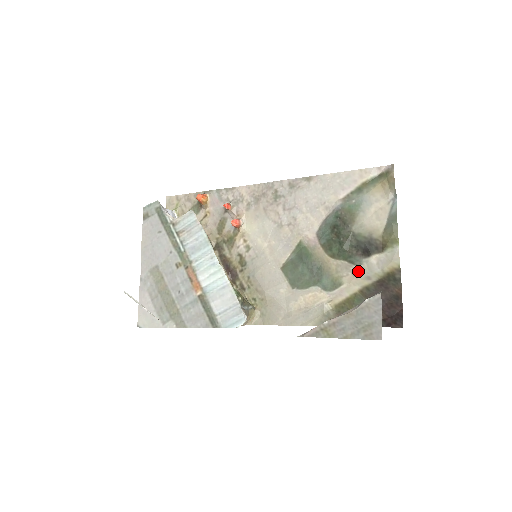
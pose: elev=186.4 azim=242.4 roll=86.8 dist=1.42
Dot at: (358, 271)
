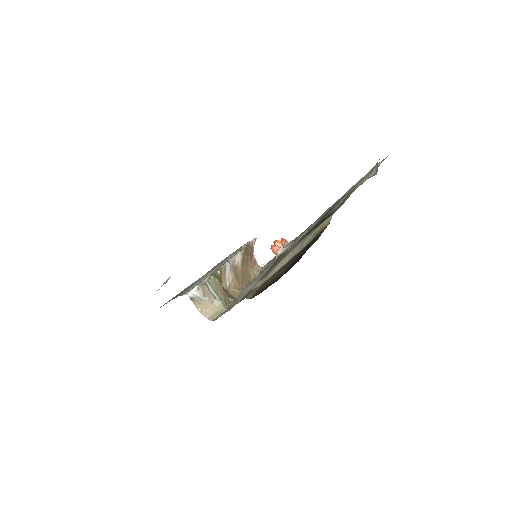
Dot at: (300, 242)
